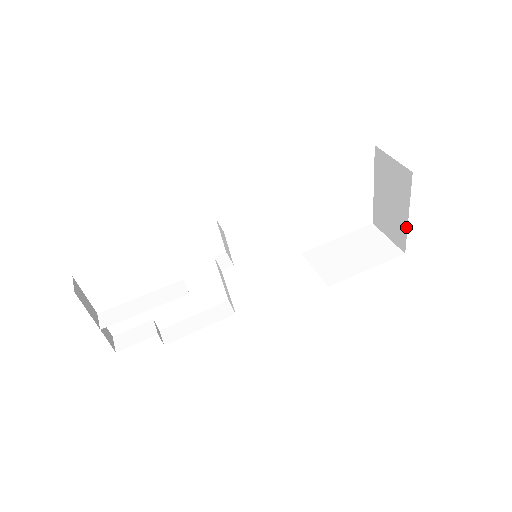
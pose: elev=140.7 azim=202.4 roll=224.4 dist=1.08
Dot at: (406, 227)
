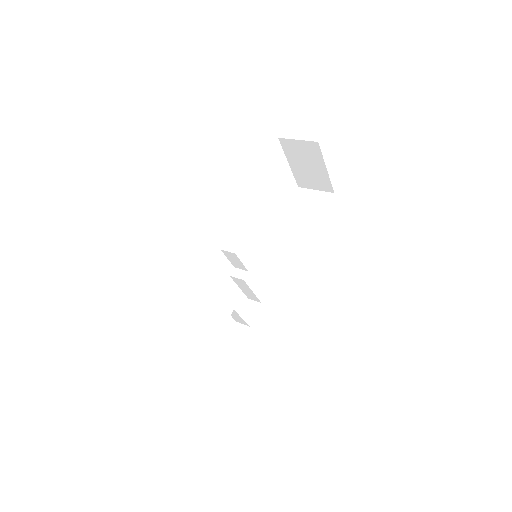
Dot at: (328, 177)
